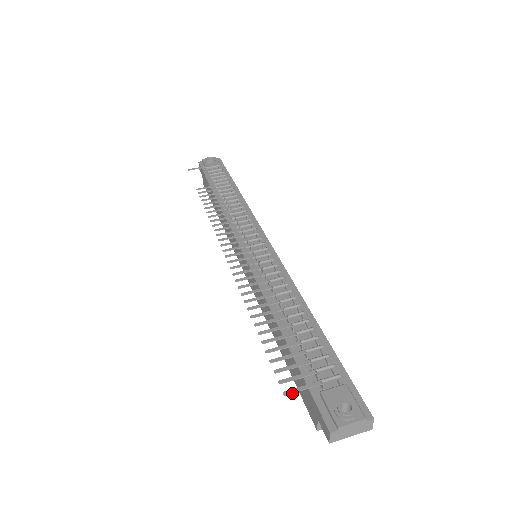
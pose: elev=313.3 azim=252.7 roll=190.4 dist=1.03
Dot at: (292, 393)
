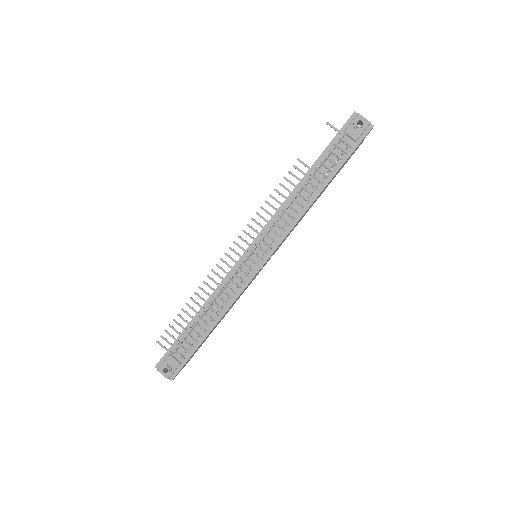
Dot at: (159, 344)
